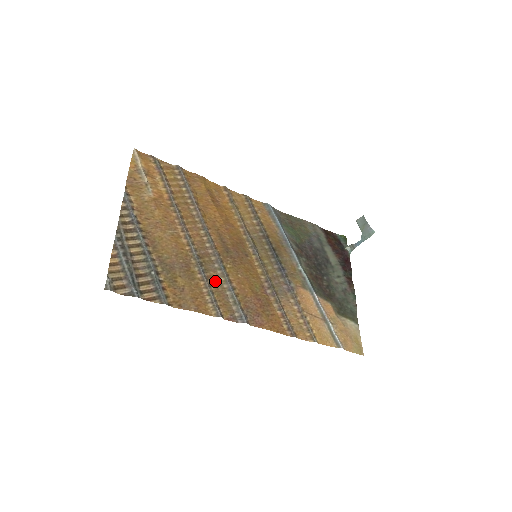
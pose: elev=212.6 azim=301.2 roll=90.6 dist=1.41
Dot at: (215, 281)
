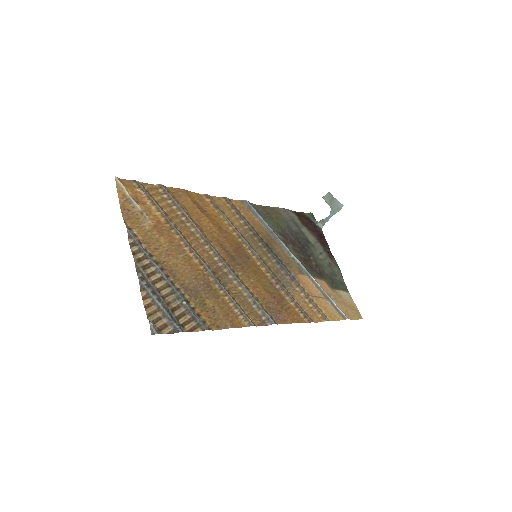
Dot at: (235, 292)
